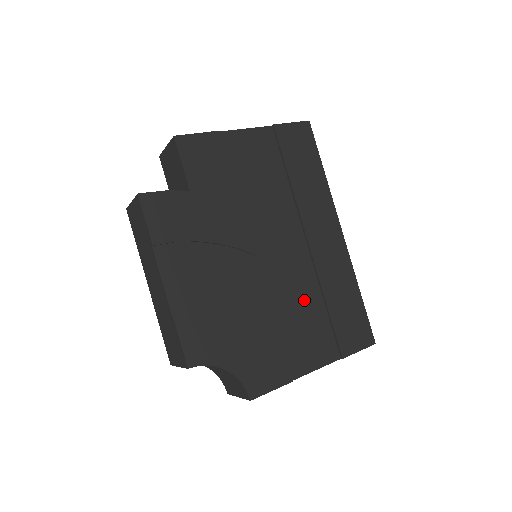
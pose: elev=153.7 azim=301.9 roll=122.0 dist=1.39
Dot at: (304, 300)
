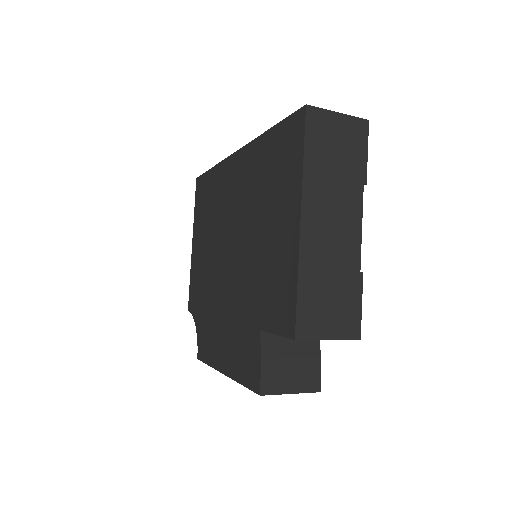
Dot at: occluded
